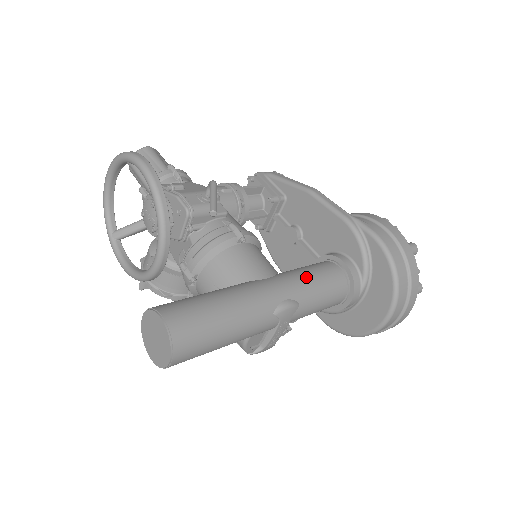
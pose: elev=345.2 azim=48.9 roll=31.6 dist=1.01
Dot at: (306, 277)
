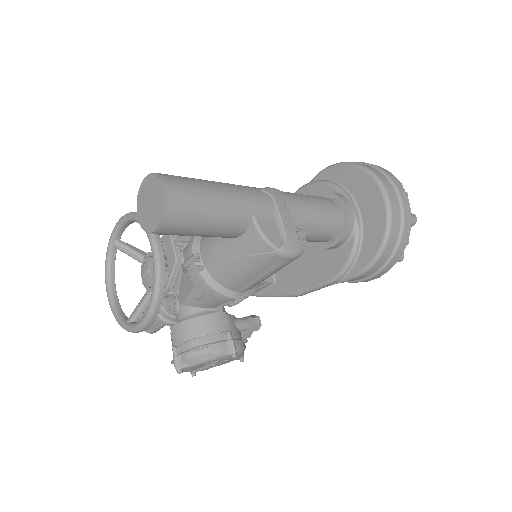
Dot at: occluded
